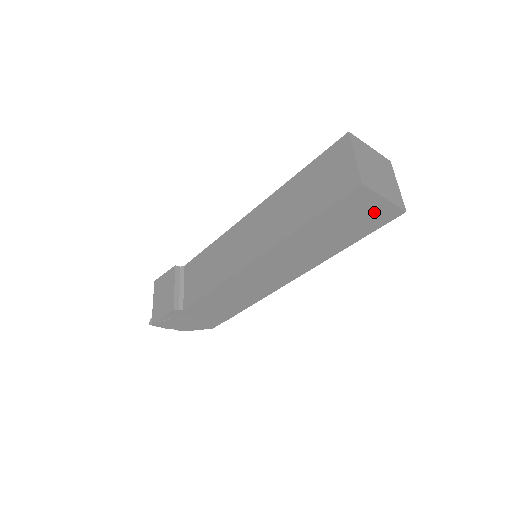
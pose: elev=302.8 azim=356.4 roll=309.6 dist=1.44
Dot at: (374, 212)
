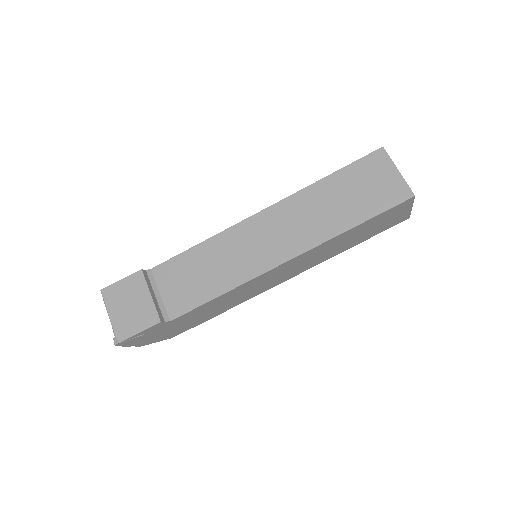
Dot at: (396, 218)
